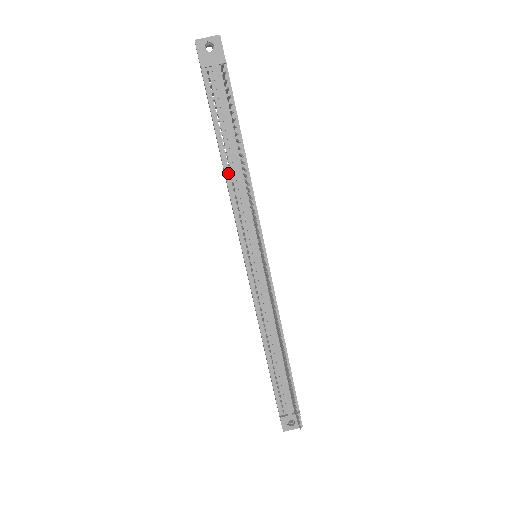
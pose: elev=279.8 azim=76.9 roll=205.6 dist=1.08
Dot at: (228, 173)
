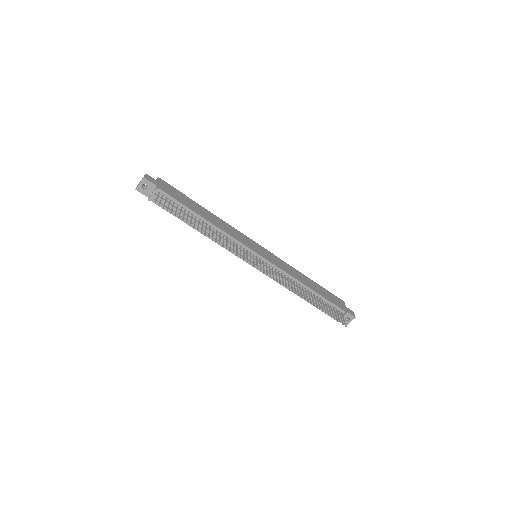
Dot at: occluded
